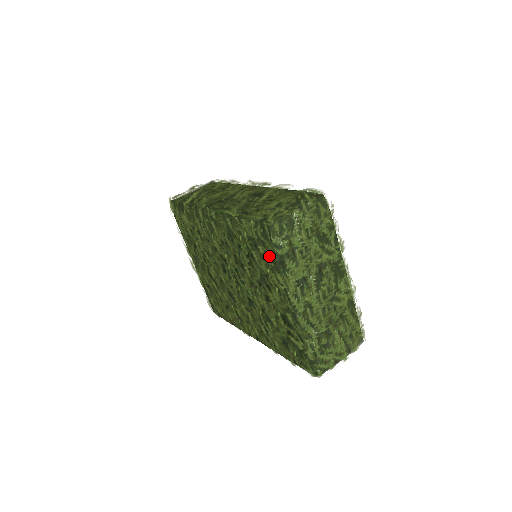
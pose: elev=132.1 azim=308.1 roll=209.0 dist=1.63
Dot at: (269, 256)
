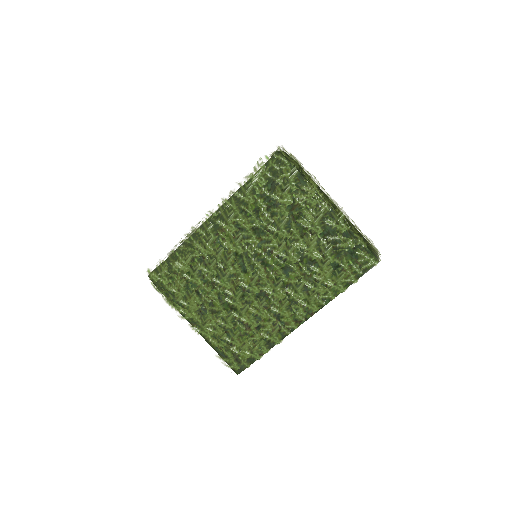
Dot at: (290, 177)
